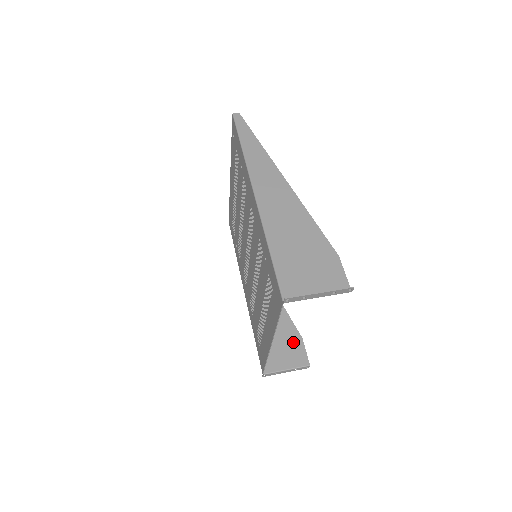
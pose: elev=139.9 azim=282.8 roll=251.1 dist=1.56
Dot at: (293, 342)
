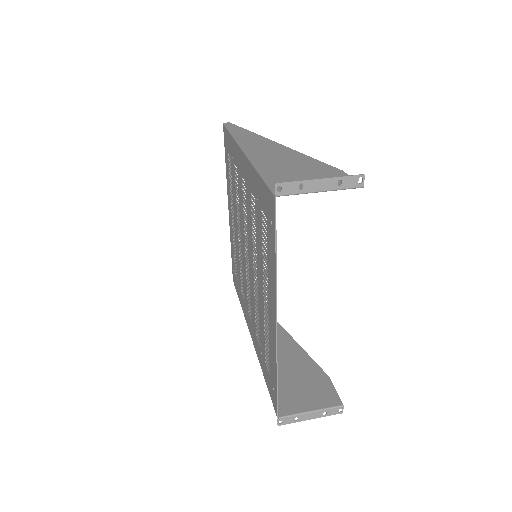
Dot at: (317, 381)
